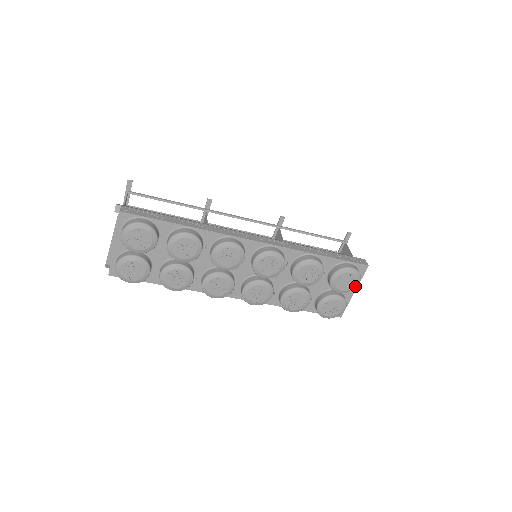
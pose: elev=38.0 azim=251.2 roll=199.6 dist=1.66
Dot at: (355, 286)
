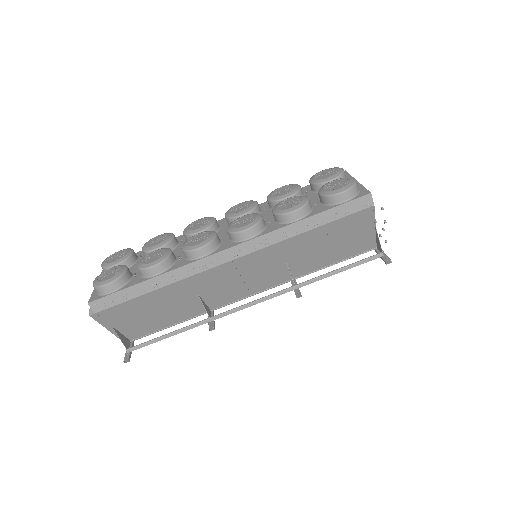
Dot at: (340, 170)
